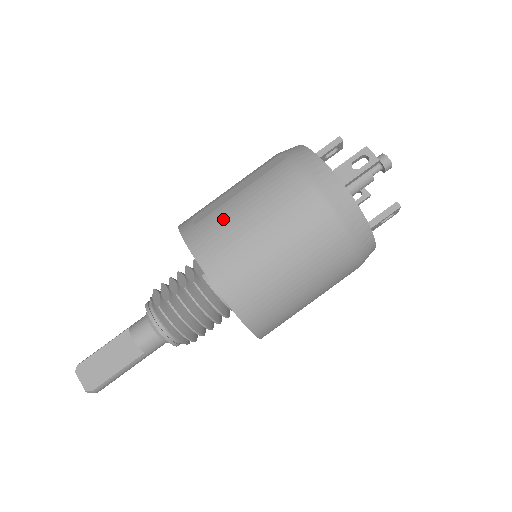
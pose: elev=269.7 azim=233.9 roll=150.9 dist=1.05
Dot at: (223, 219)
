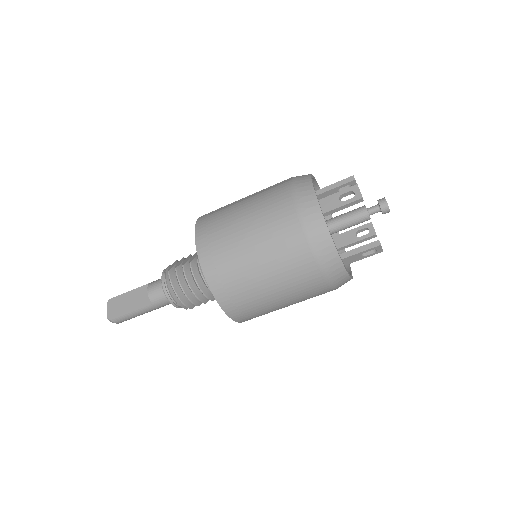
Dot at: (226, 215)
